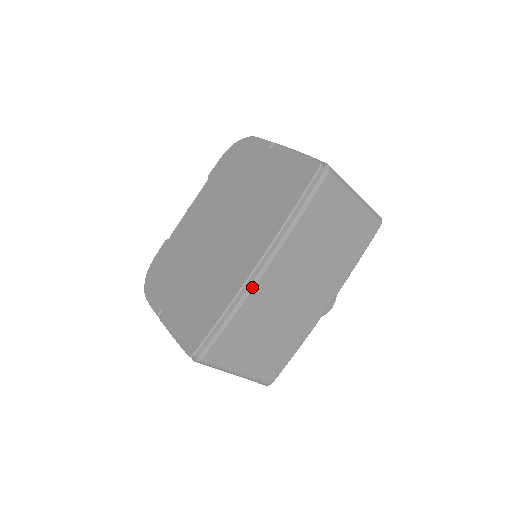
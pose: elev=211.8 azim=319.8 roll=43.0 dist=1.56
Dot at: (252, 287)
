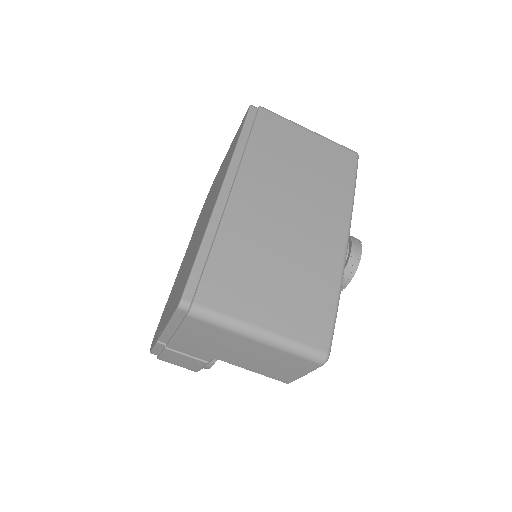
Dot at: (225, 208)
